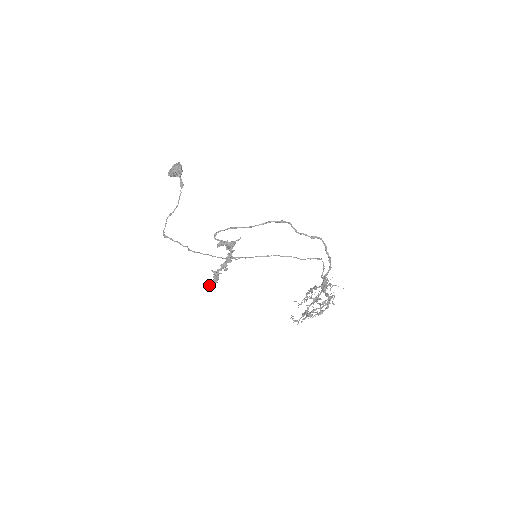
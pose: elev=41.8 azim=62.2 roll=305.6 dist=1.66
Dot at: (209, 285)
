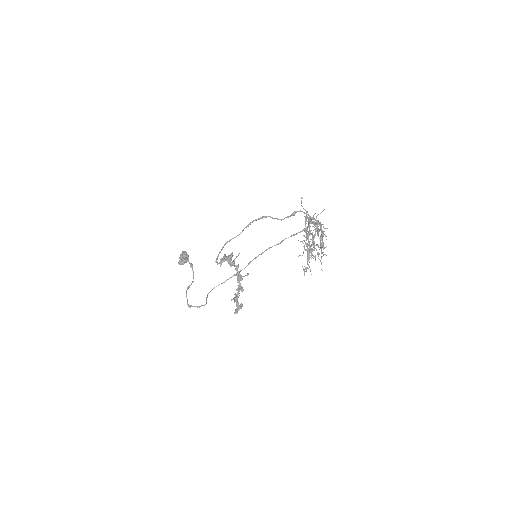
Dot at: (235, 313)
